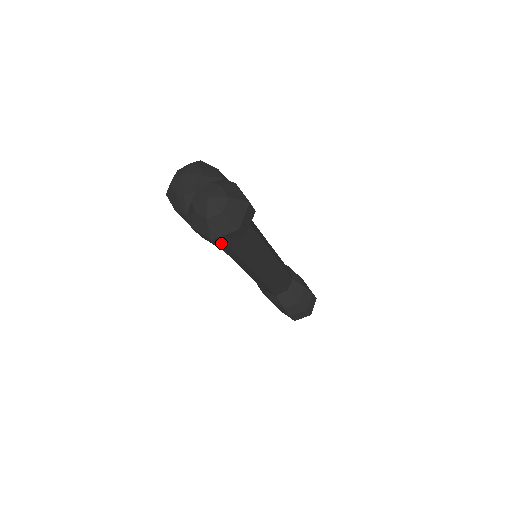
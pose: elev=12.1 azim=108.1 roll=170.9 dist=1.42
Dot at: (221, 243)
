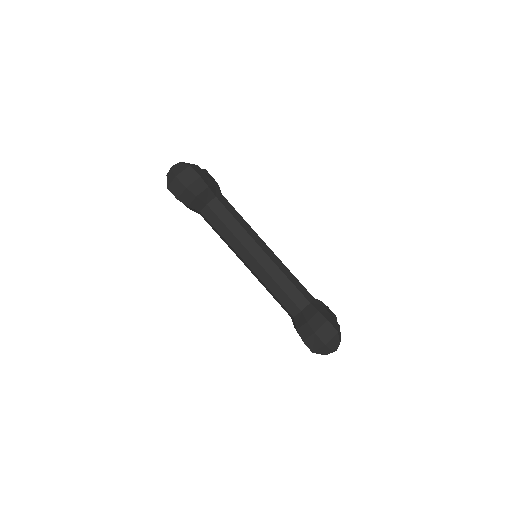
Dot at: (176, 193)
